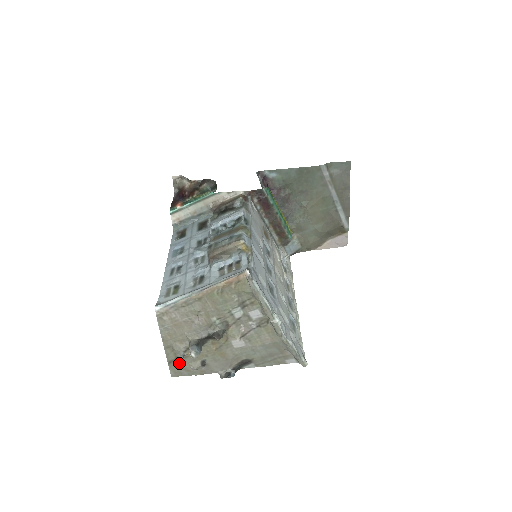
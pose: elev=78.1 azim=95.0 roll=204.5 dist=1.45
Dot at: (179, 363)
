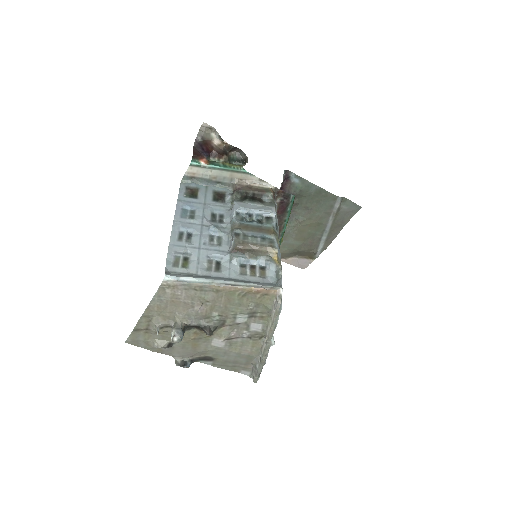
Dot at: (145, 334)
